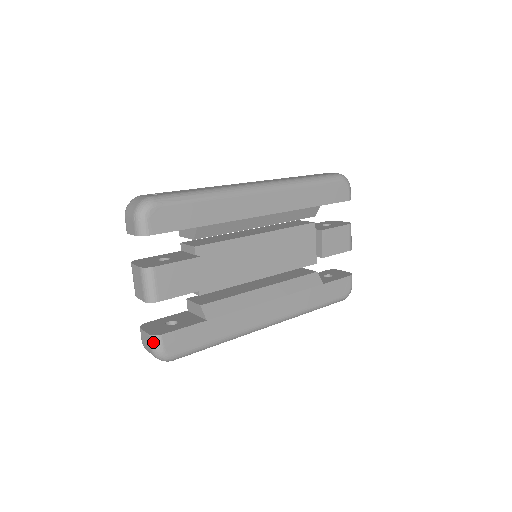
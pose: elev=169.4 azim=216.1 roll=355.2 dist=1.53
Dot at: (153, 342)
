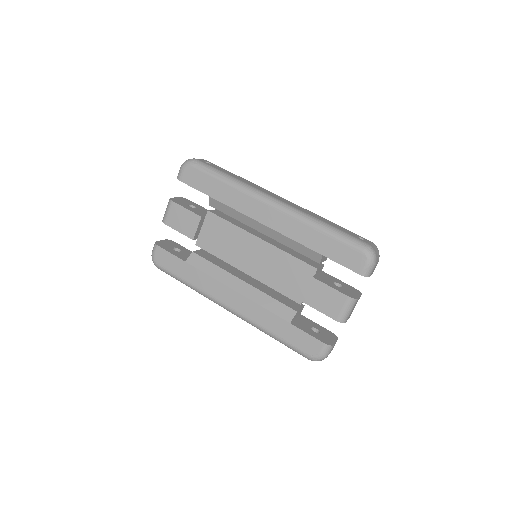
Dot at: (154, 246)
